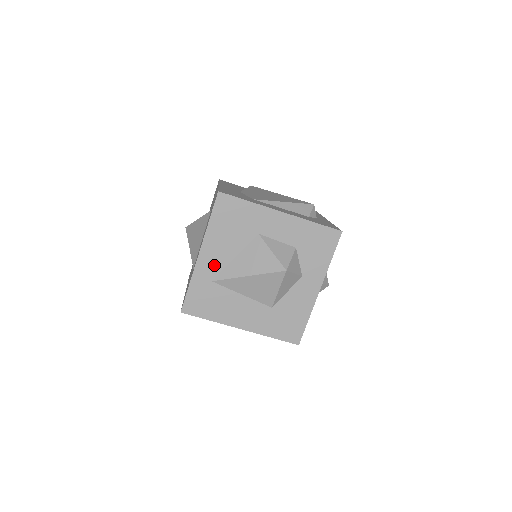
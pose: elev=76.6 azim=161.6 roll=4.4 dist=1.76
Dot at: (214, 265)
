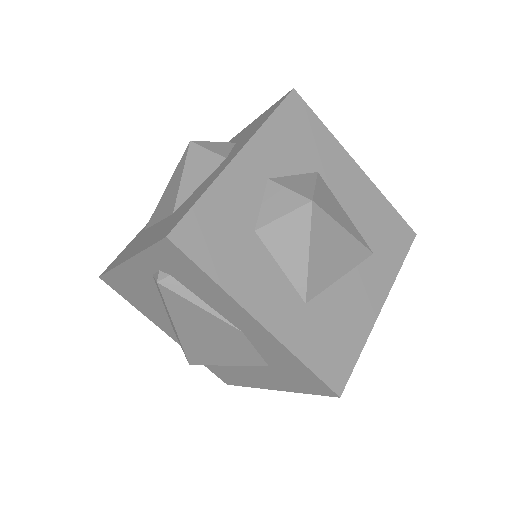
Dot at: occluded
